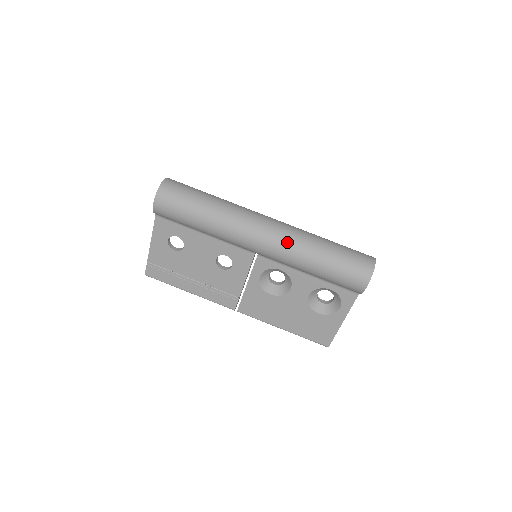
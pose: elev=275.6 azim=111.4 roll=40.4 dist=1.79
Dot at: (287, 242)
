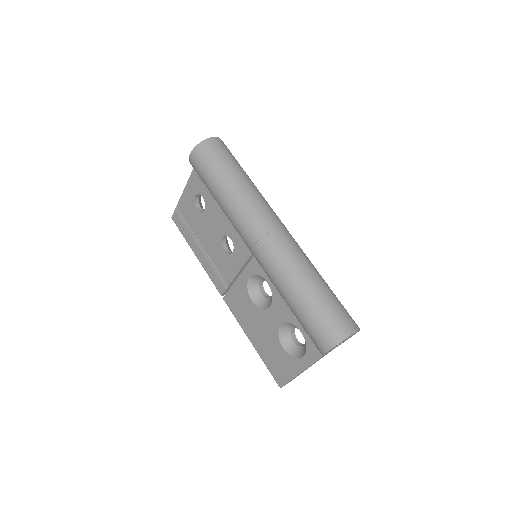
Dot at: (277, 257)
